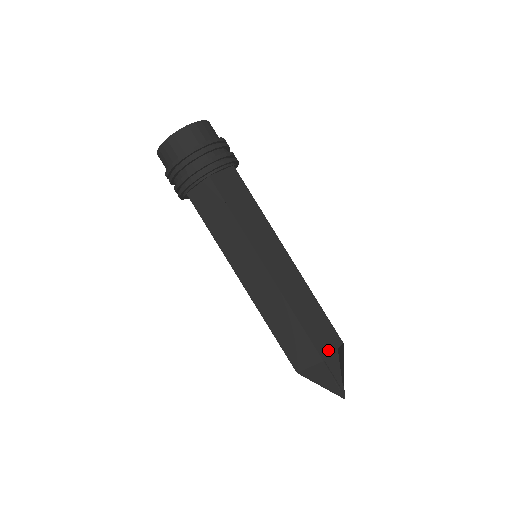
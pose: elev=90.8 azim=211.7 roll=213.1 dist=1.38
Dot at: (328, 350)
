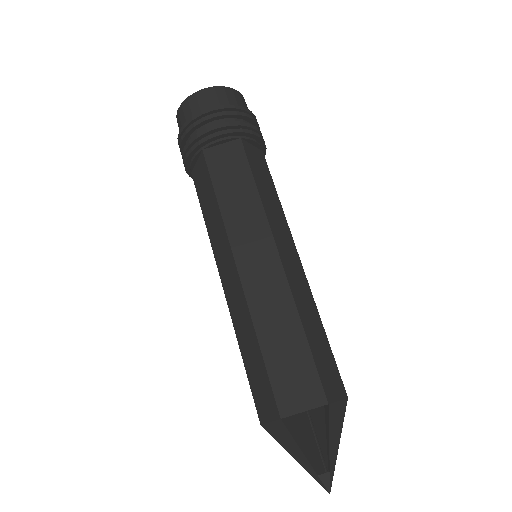
Dot at: (295, 406)
